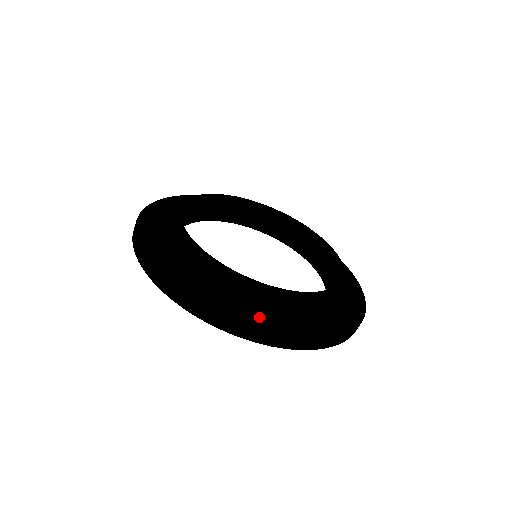
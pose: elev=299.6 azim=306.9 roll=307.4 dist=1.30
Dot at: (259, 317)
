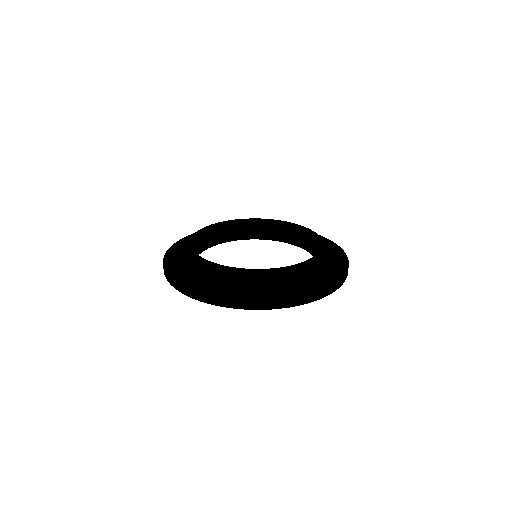
Dot at: (283, 291)
